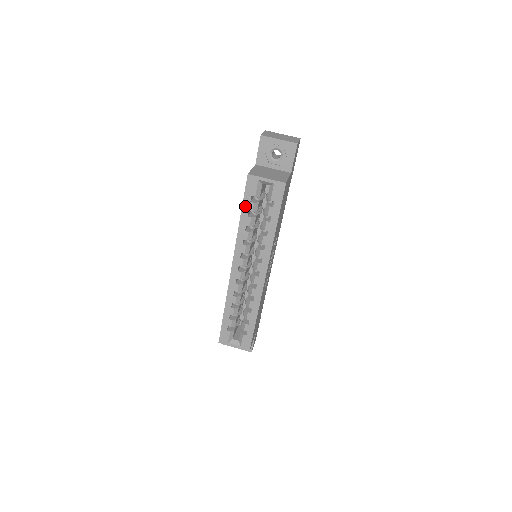
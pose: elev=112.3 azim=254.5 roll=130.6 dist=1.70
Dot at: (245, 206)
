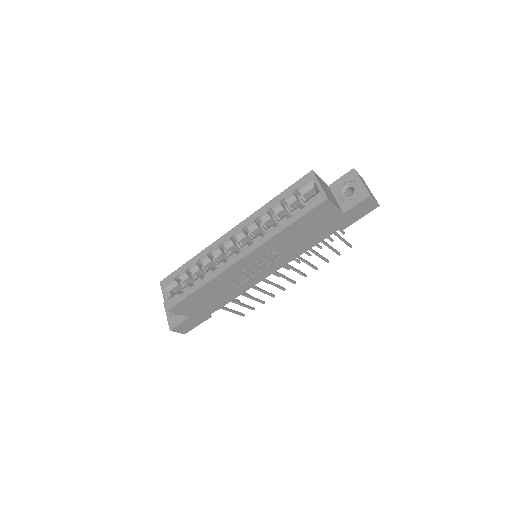
Dot at: (286, 192)
